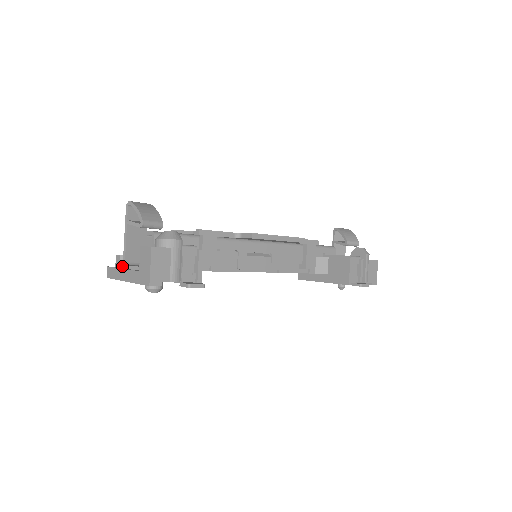
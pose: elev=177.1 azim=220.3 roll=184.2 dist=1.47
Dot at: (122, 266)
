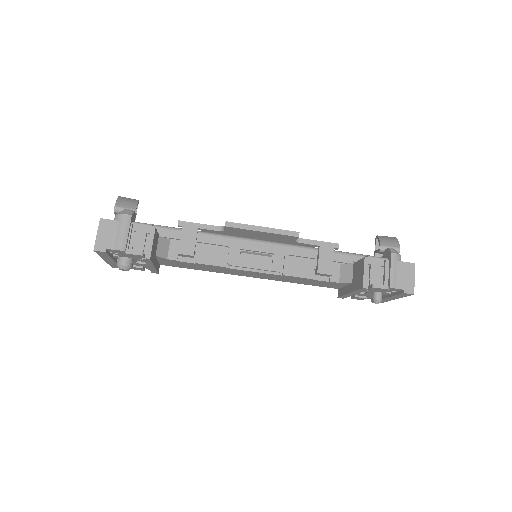
Dot at: occluded
